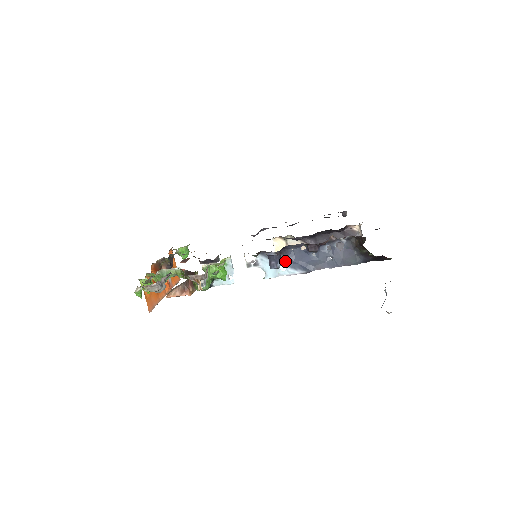
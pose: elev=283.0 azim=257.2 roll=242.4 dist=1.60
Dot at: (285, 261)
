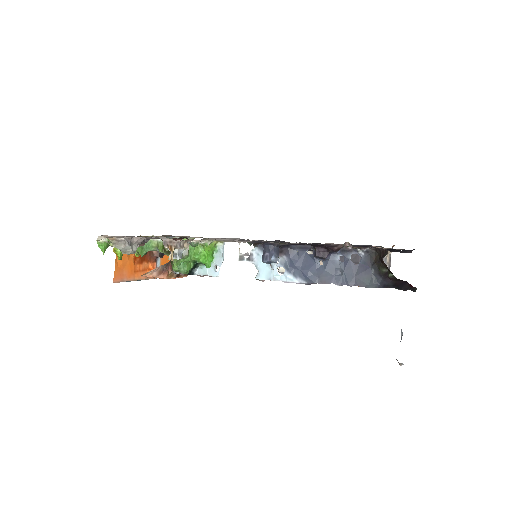
Dot at: (285, 263)
